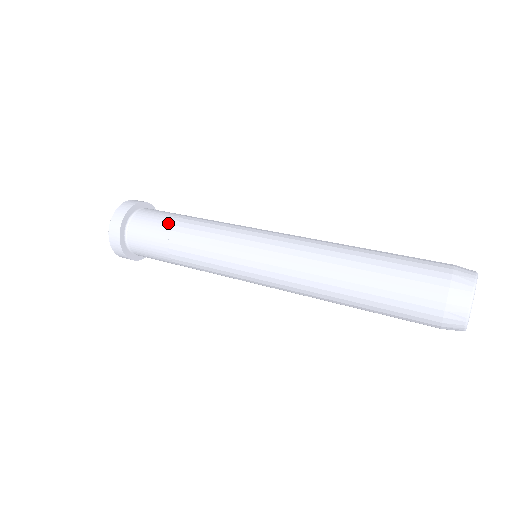
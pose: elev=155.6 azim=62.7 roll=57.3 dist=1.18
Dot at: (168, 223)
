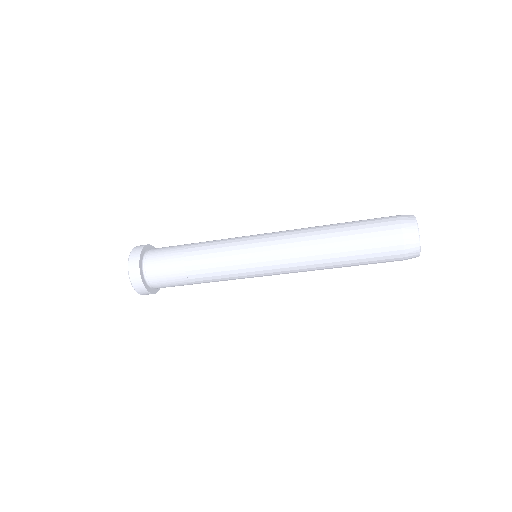
Dot at: (180, 249)
